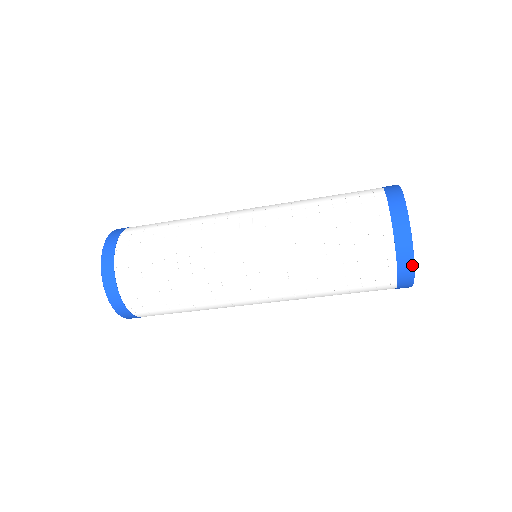
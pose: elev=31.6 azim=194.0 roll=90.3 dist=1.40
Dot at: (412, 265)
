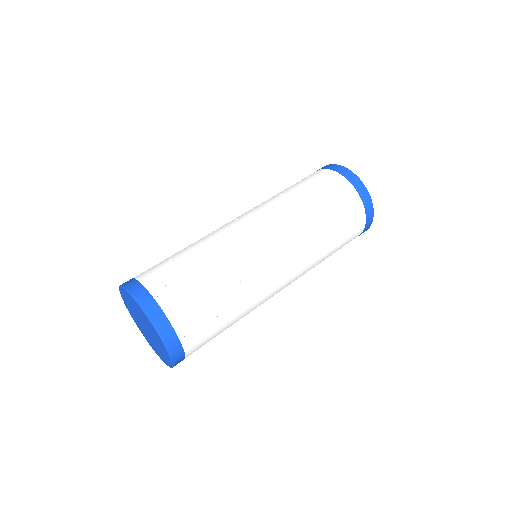
Dot at: (353, 174)
